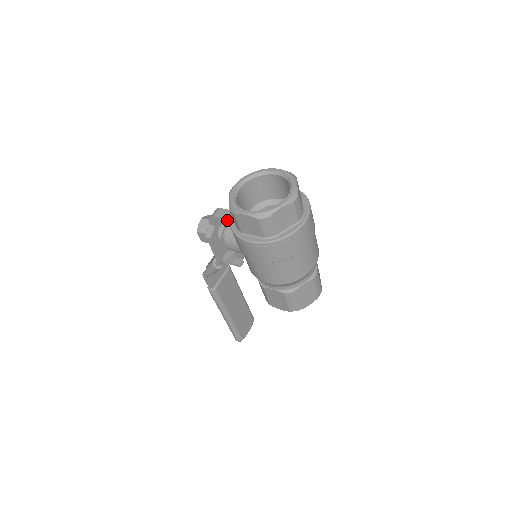
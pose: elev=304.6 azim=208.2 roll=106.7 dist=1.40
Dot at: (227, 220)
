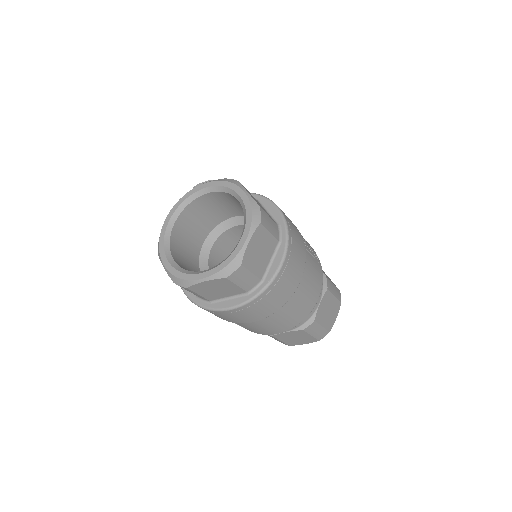
Dot at: occluded
